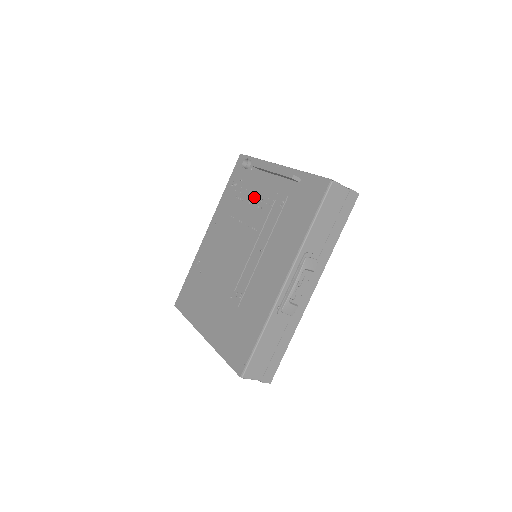
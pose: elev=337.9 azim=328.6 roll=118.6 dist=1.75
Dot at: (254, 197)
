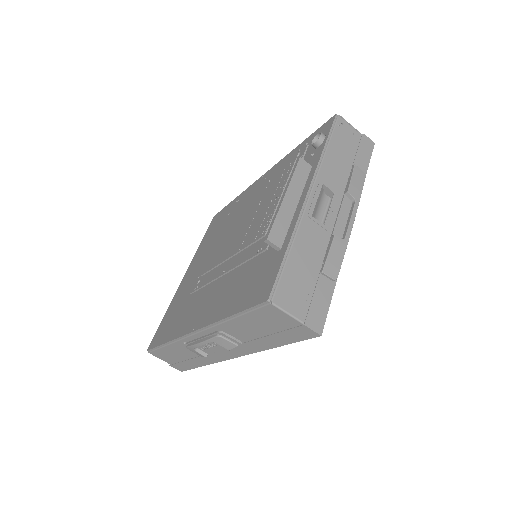
Dot at: (275, 200)
